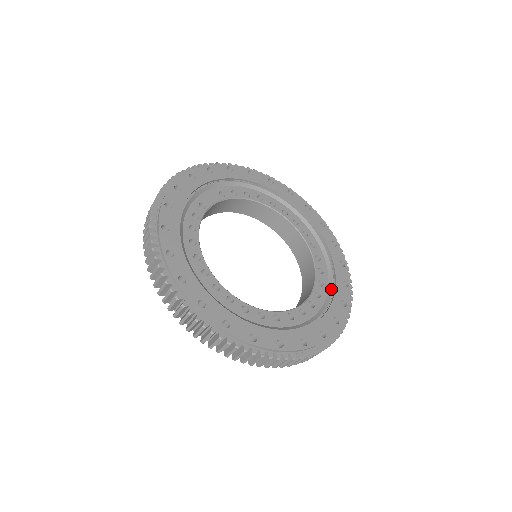
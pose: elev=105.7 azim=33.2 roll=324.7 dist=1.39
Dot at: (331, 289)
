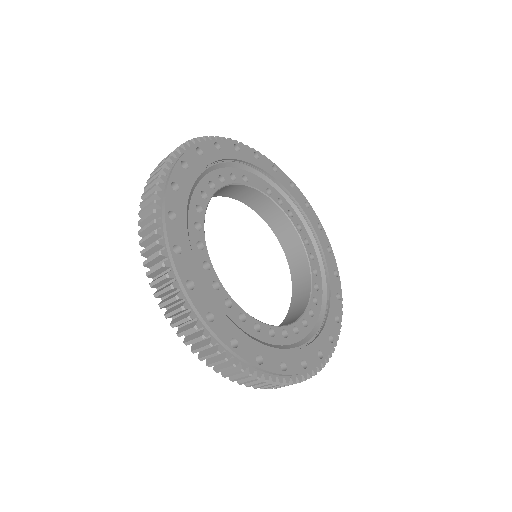
Dot at: (302, 343)
